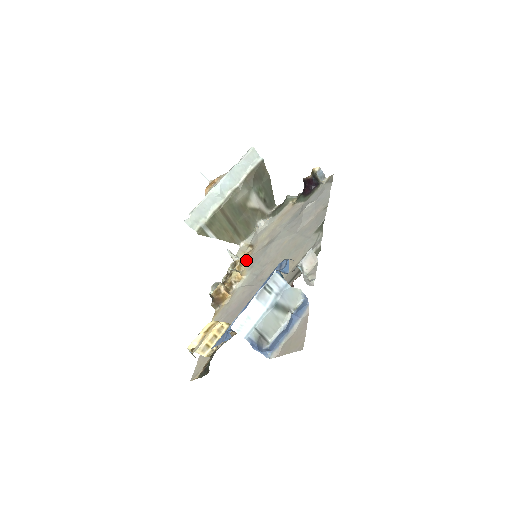
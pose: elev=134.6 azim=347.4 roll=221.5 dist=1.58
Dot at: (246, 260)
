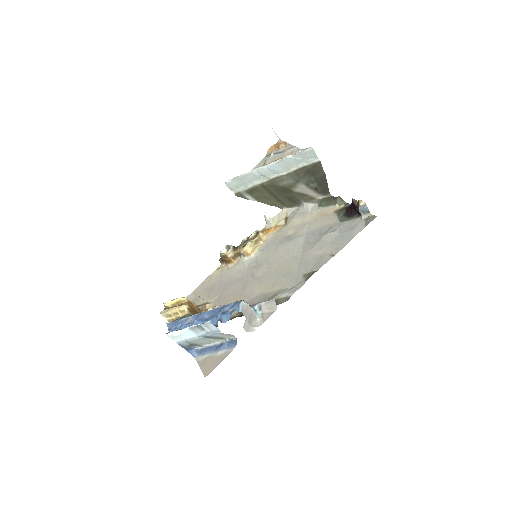
Dot at: (268, 236)
